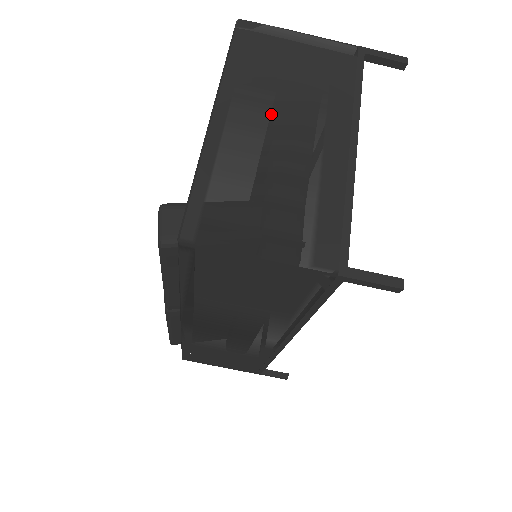
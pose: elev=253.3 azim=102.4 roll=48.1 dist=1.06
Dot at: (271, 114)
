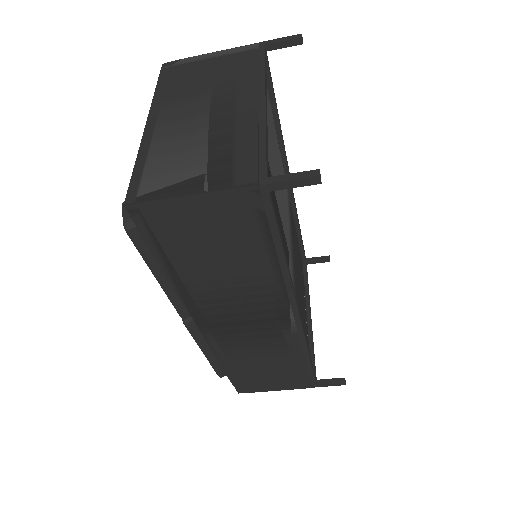
Dot at: (191, 106)
